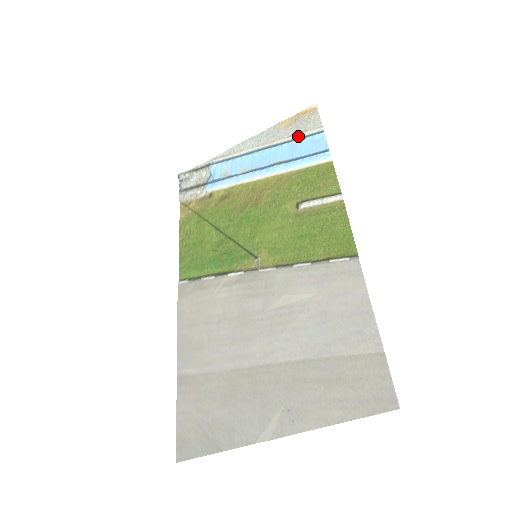
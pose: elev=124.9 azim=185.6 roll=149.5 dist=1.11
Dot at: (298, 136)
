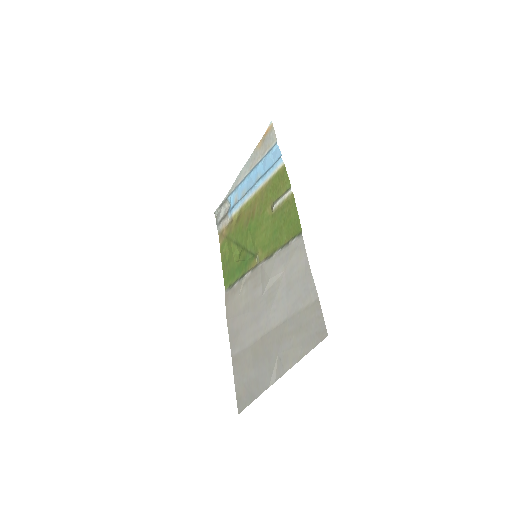
Dot at: (266, 153)
